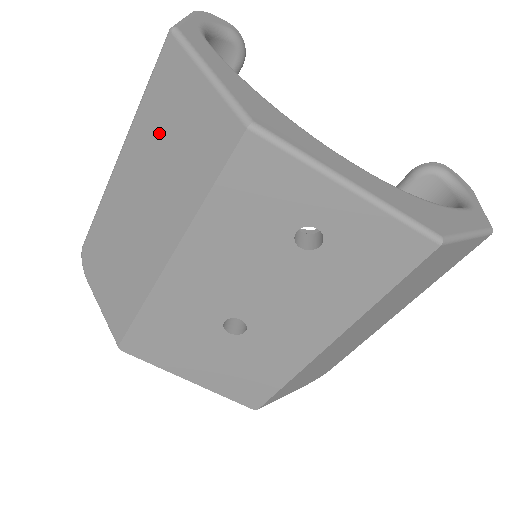
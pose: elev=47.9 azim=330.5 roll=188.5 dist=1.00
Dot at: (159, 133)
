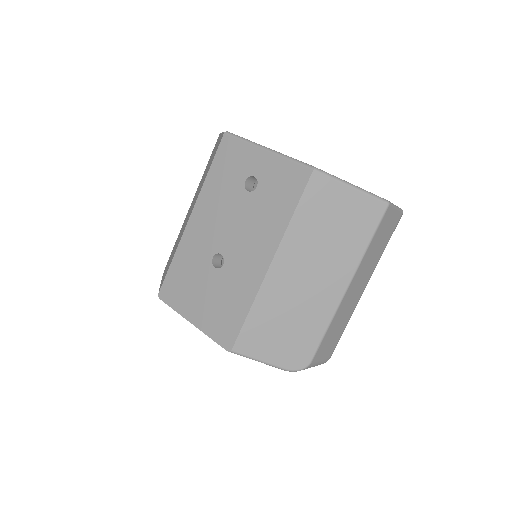
Dot at: occluded
